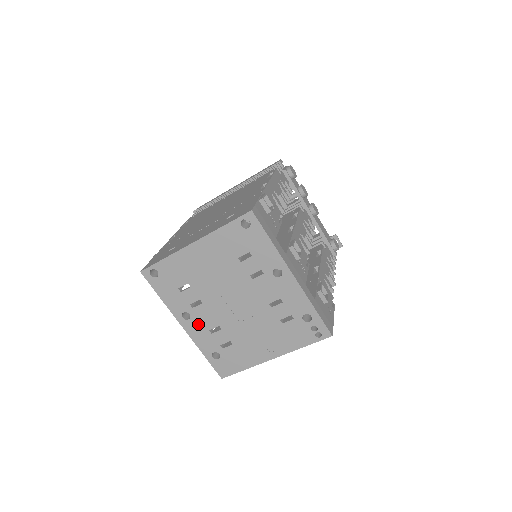
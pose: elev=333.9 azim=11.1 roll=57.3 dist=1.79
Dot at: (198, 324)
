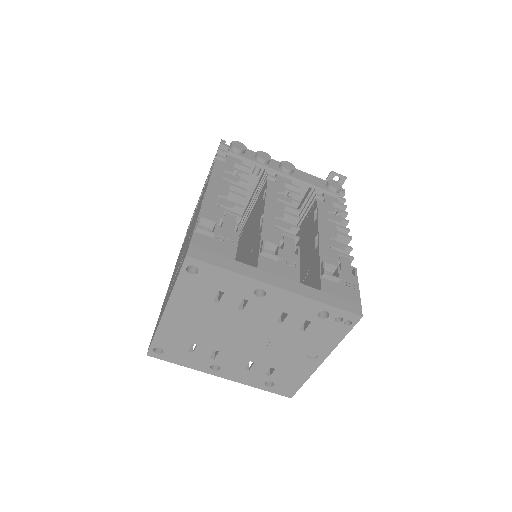
Dot at: (231, 369)
